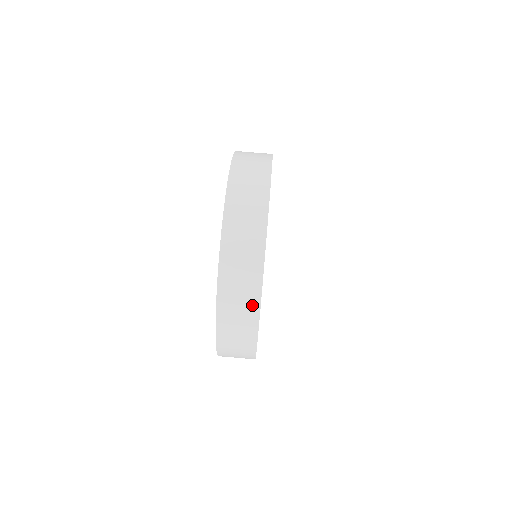
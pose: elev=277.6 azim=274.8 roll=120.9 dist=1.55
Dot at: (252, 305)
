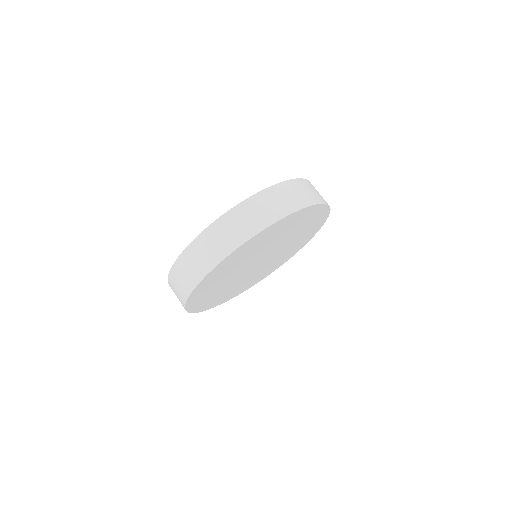
Dot at: (225, 250)
